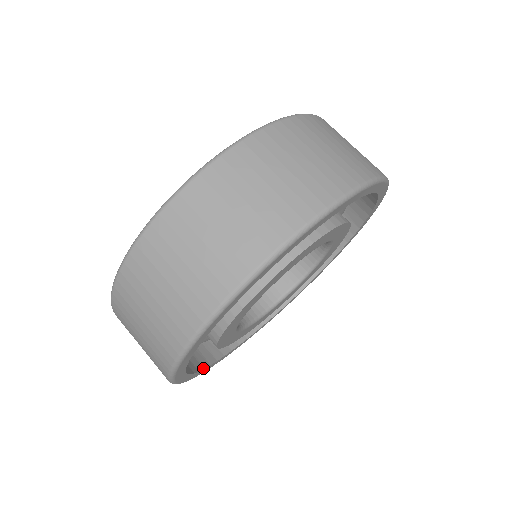
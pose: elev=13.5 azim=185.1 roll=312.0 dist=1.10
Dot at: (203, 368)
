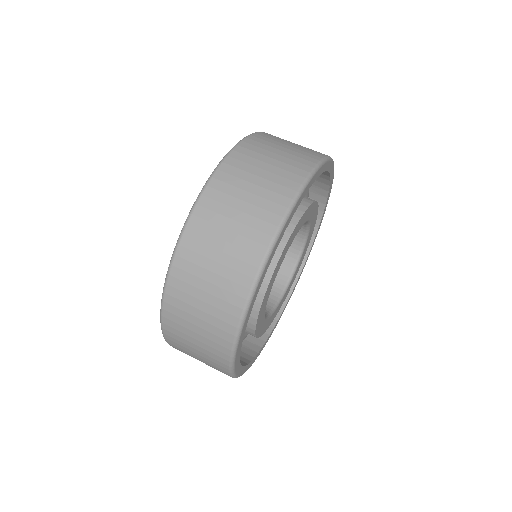
Dot at: (240, 347)
